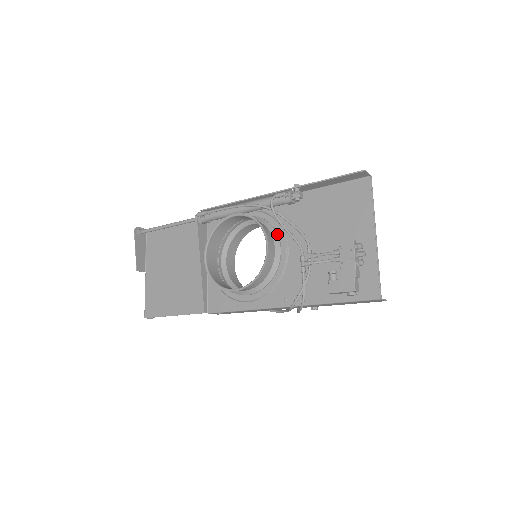
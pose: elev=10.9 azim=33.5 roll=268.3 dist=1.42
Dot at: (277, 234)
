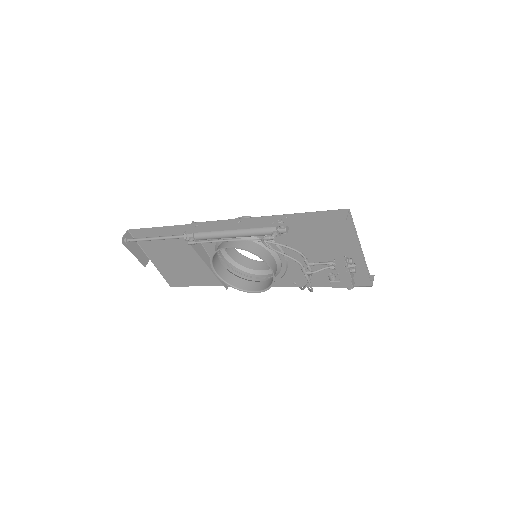
Dot at: (272, 247)
